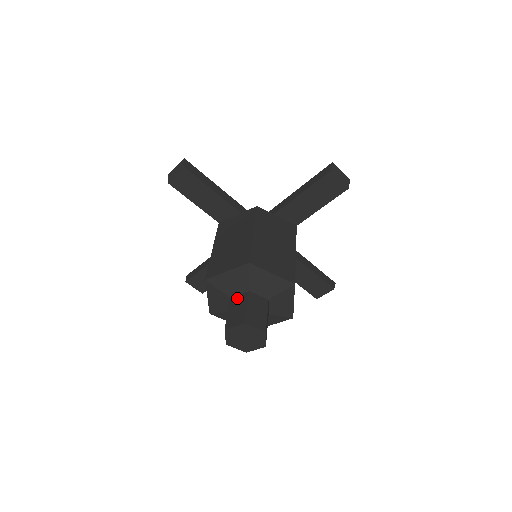
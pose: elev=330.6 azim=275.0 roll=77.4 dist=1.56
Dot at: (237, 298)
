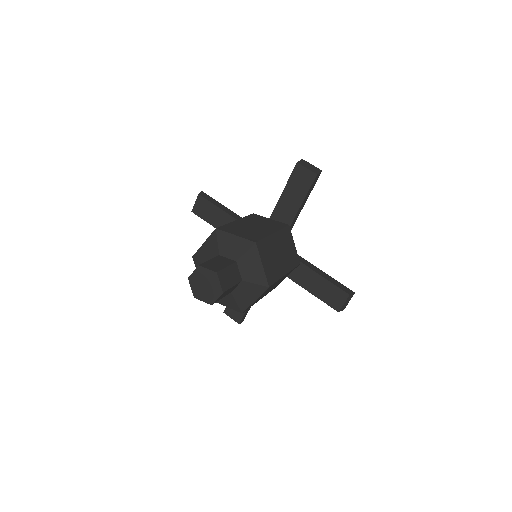
Dot at: occluded
